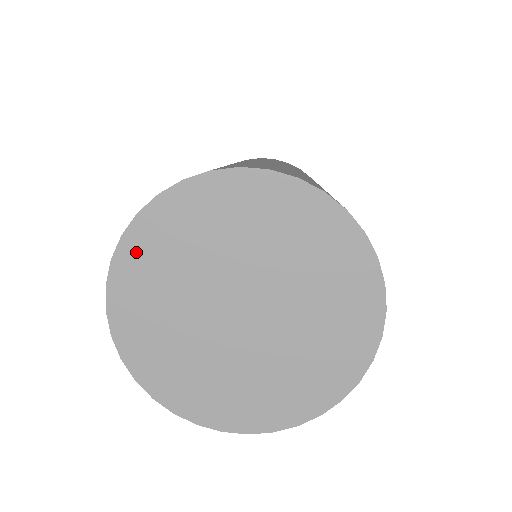
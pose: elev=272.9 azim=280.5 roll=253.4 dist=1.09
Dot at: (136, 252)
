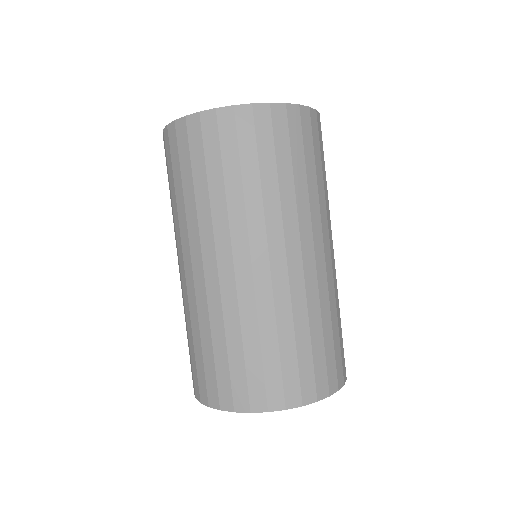
Dot at: occluded
